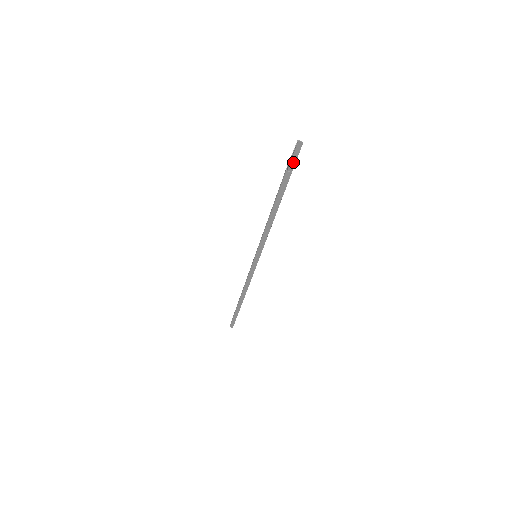
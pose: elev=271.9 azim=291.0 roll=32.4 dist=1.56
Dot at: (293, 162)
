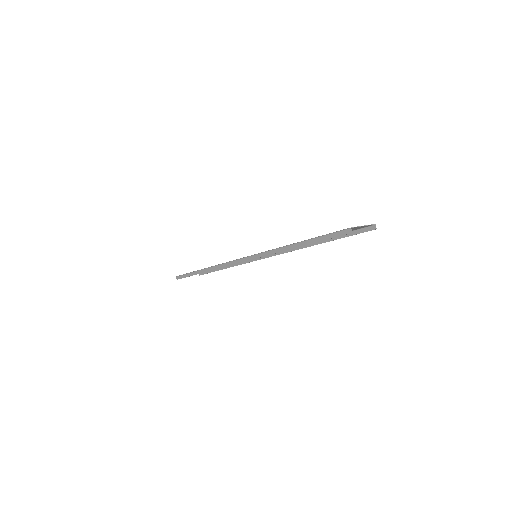
Dot at: (355, 232)
